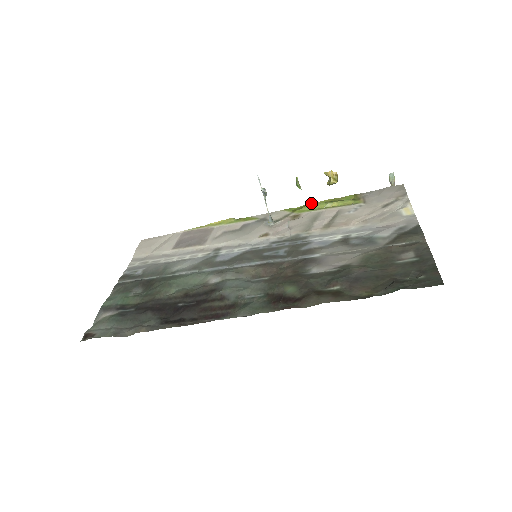
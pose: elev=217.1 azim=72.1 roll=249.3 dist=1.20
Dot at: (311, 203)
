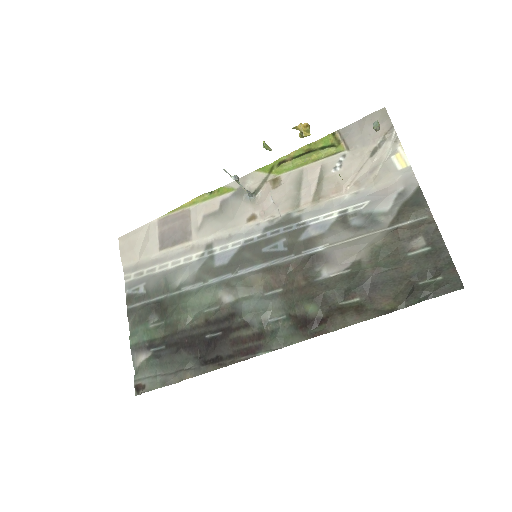
Dot at: occluded
